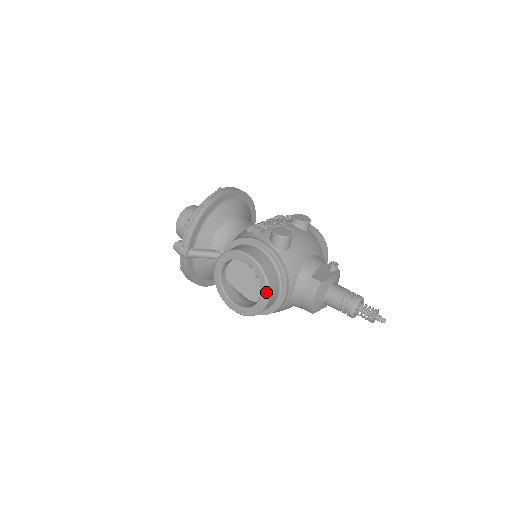
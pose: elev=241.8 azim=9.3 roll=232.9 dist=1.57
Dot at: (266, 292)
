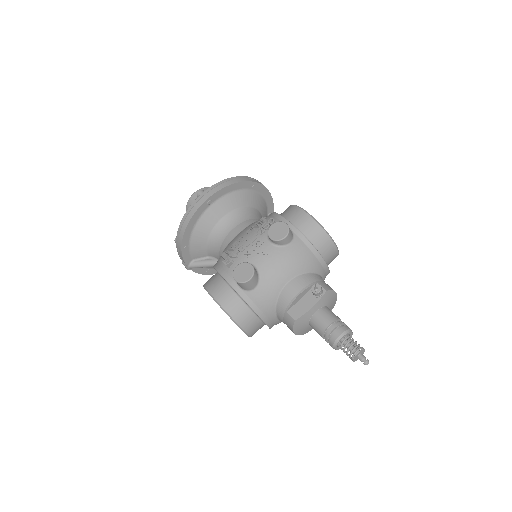
Dot at: occluded
